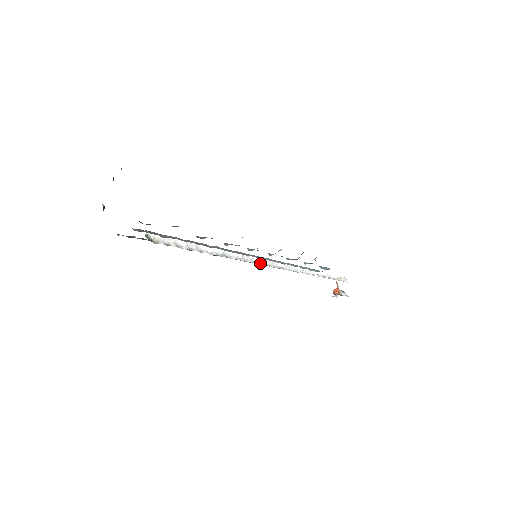
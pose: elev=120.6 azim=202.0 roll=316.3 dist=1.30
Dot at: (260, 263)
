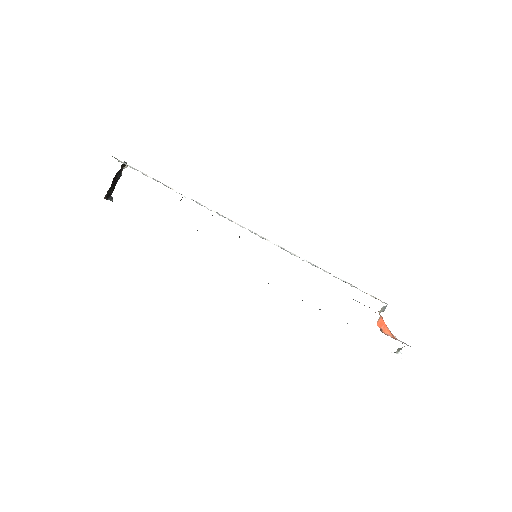
Dot at: (240, 226)
